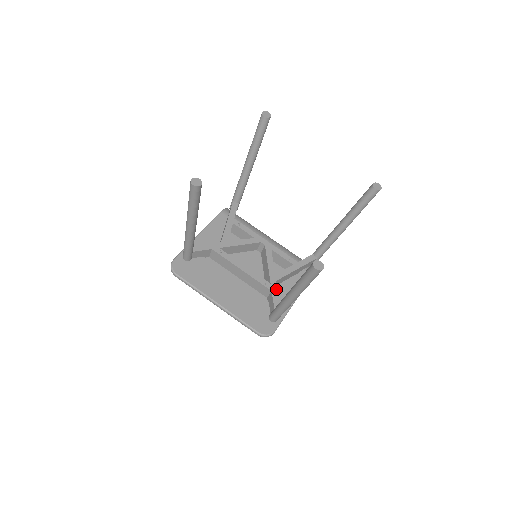
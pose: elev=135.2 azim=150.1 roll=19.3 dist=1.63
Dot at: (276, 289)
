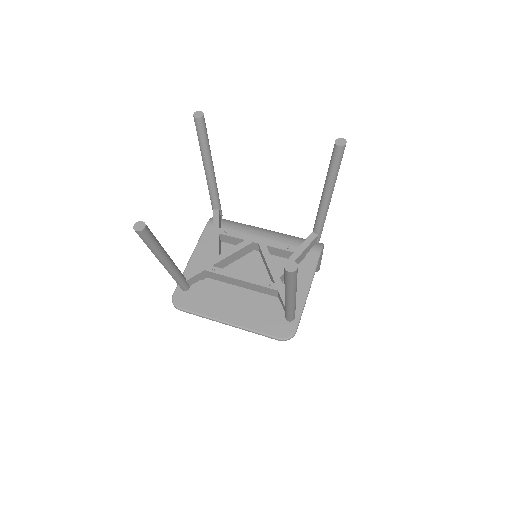
Dot at: (282, 287)
